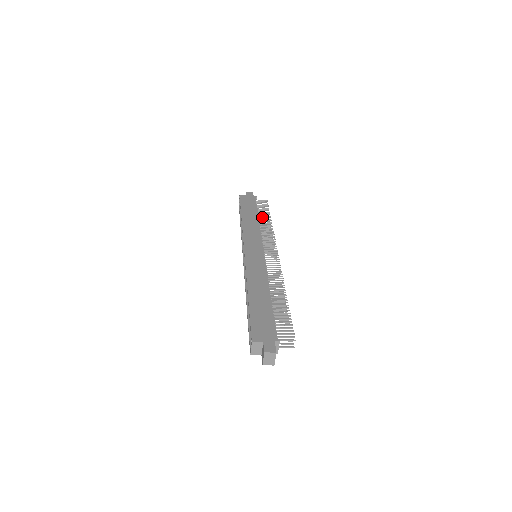
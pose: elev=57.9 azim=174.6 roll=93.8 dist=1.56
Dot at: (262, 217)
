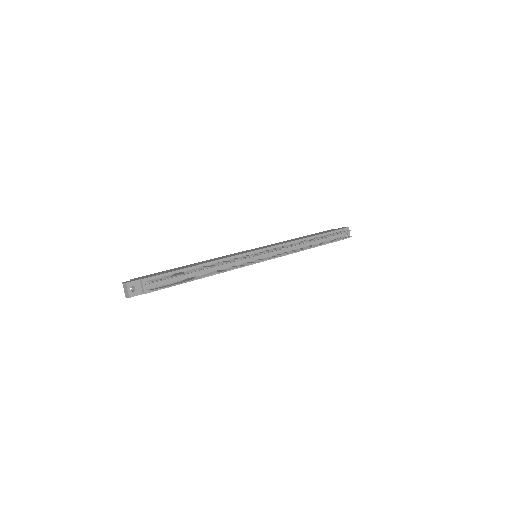
Dot at: (316, 238)
